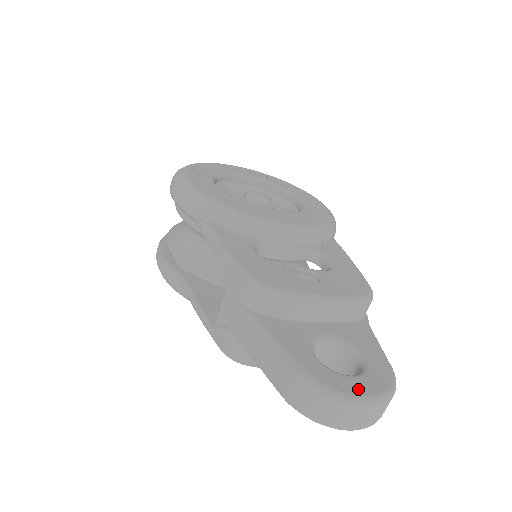
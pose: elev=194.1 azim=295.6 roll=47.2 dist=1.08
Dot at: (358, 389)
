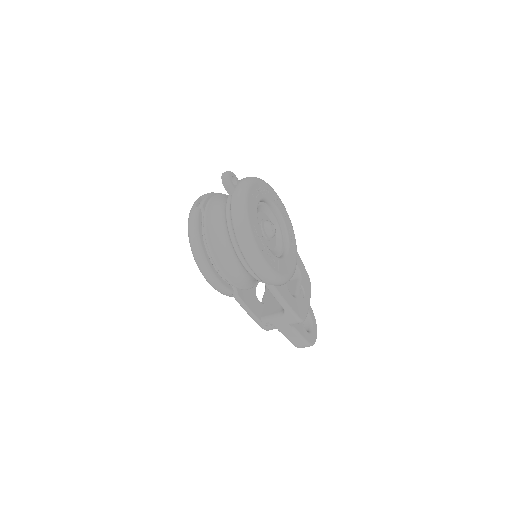
Dot at: (315, 335)
